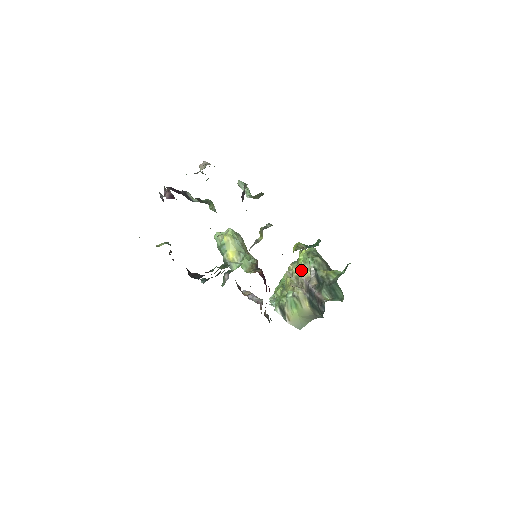
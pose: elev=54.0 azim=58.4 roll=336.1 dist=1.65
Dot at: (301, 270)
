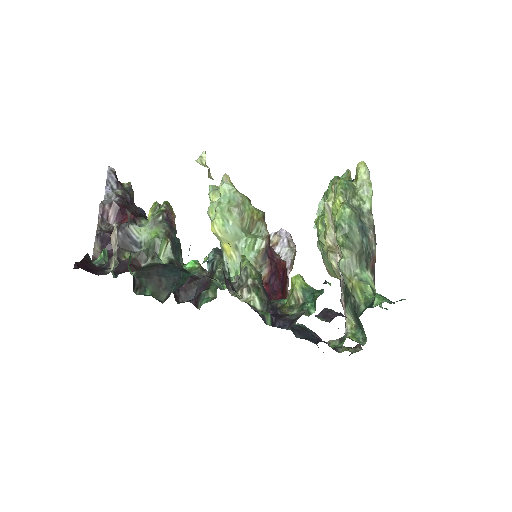
Dot at: (334, 231)
